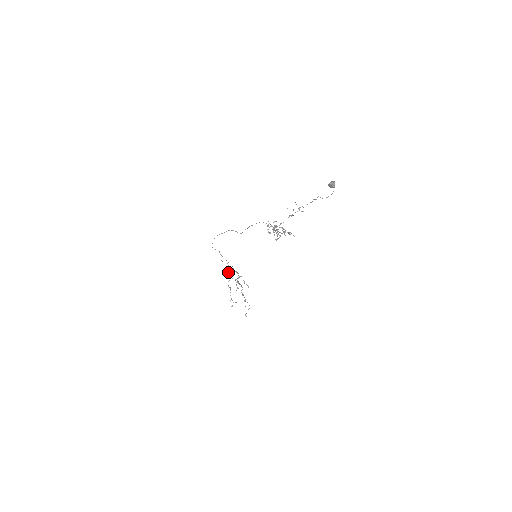
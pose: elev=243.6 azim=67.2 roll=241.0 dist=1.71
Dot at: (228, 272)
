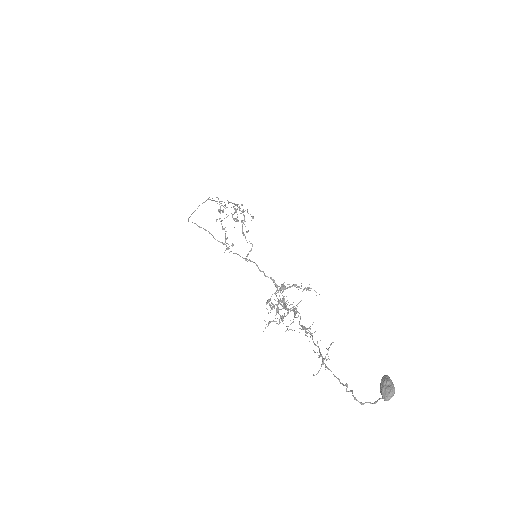
Dot at: occluded
